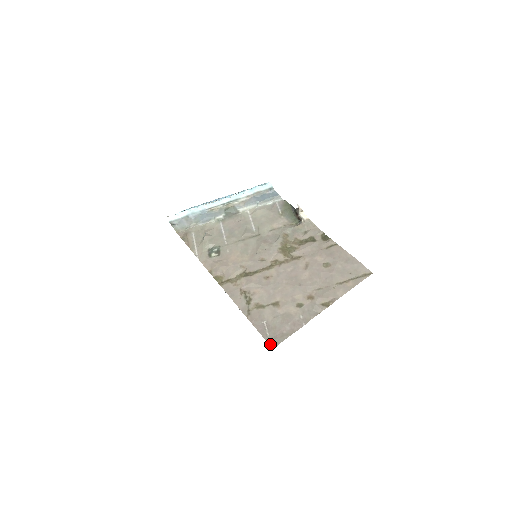
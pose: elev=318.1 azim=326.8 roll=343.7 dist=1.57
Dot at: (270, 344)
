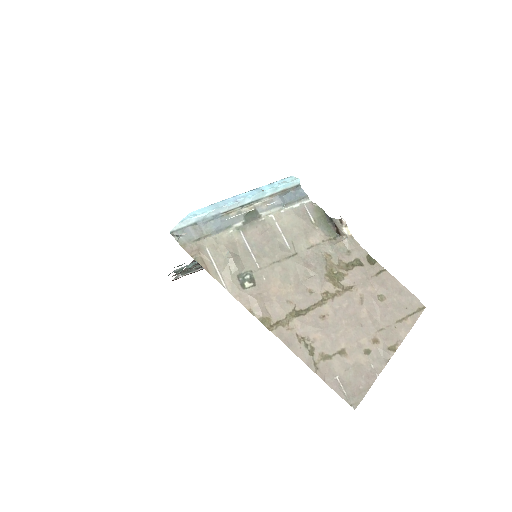
Dot at: (351, 405)
